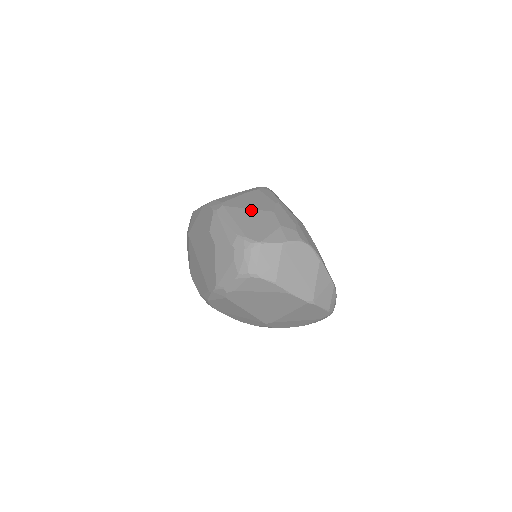
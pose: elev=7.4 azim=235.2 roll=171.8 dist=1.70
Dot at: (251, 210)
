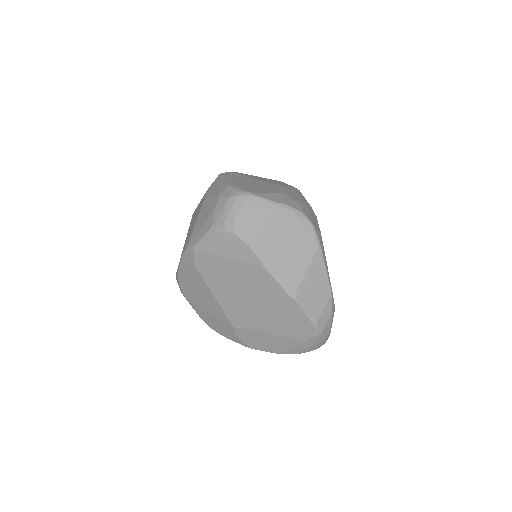
Dot at: (260, 180)
